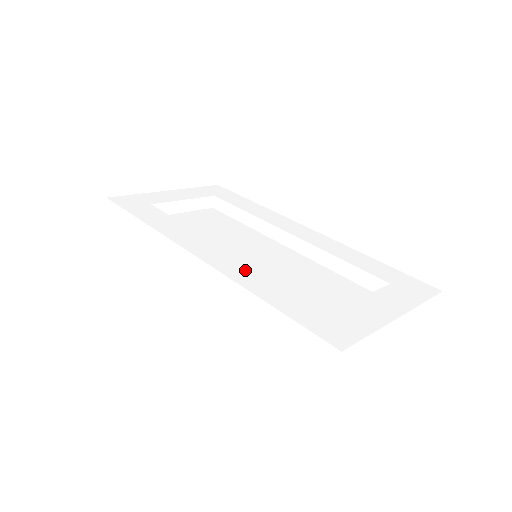
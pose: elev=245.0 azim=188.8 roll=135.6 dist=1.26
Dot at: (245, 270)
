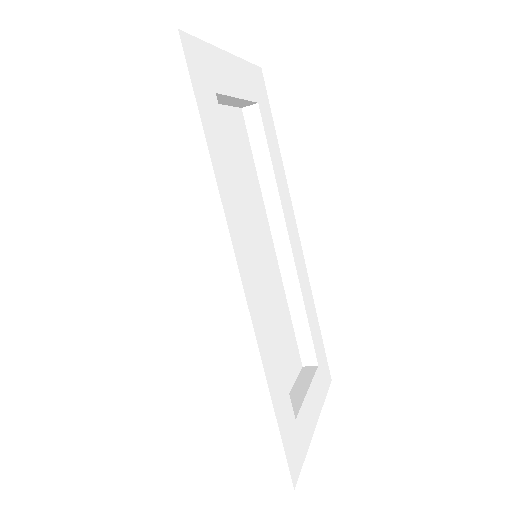
Dot at: (266, 327)
